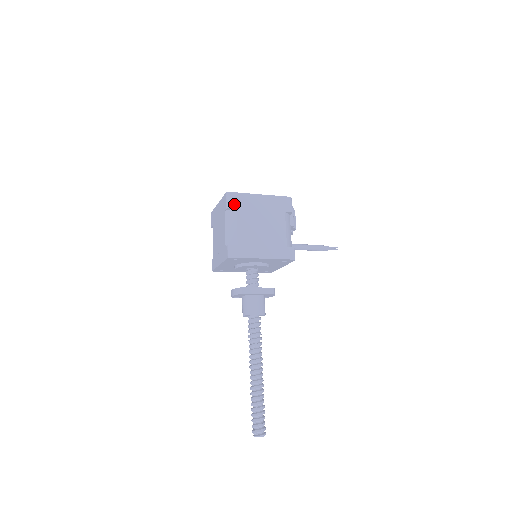
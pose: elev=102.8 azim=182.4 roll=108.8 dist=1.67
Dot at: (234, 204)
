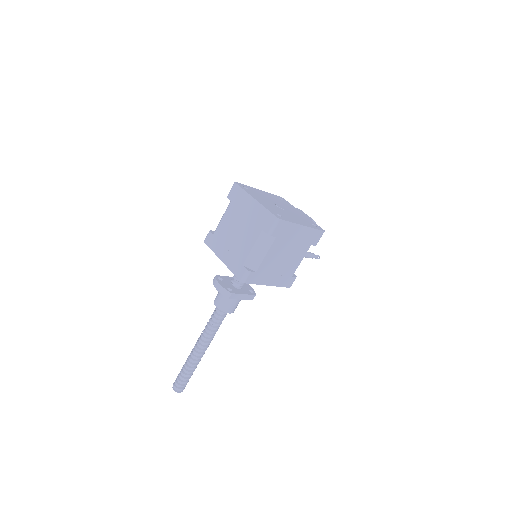
Dot at: (277, 232)
